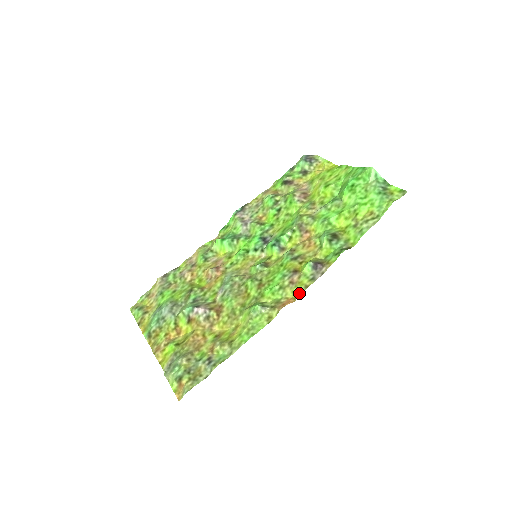
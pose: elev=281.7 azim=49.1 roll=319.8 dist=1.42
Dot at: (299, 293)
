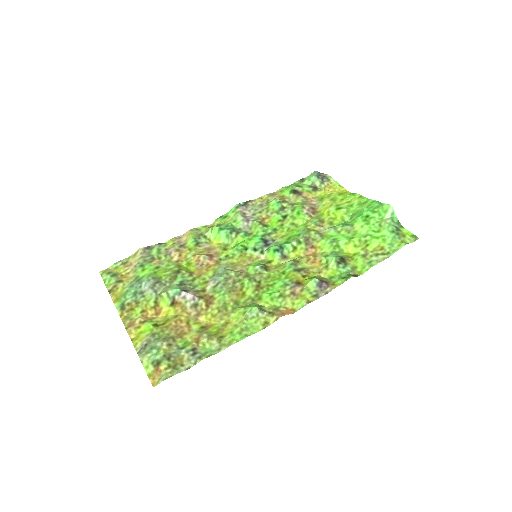
Dot at: (300, 306)
